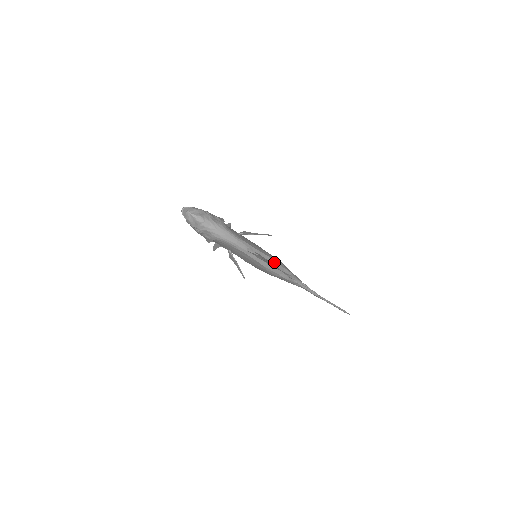
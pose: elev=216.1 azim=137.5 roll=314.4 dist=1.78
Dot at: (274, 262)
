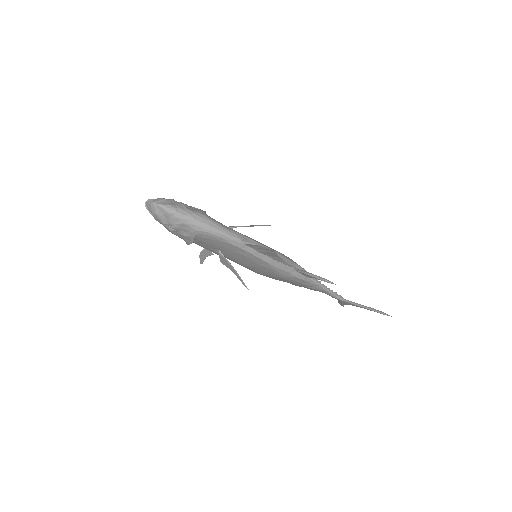
Dot at: (281, 256)
